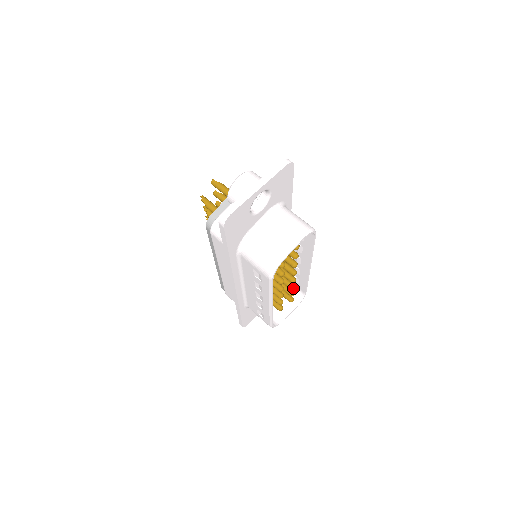
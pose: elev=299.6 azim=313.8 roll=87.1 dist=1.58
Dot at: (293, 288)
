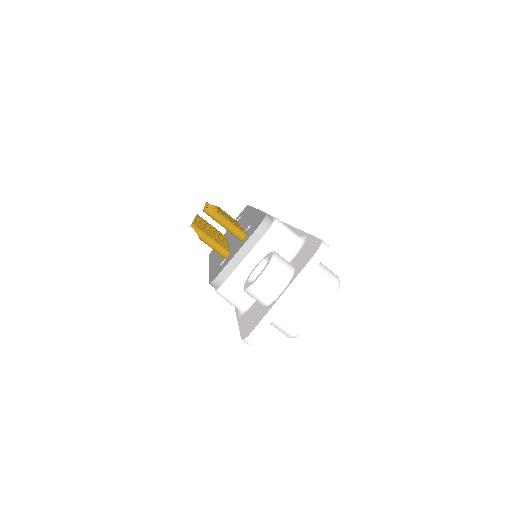
Dot at: occluded
